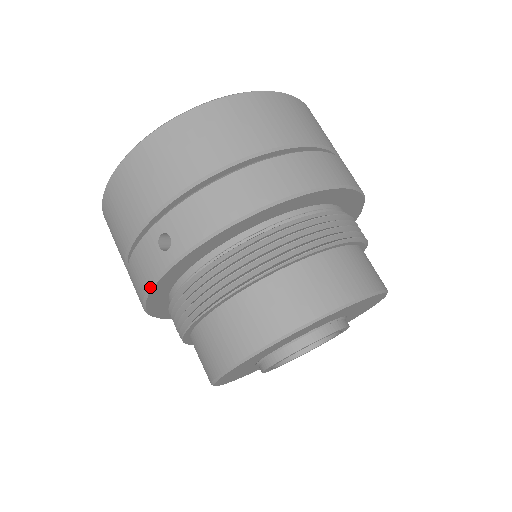
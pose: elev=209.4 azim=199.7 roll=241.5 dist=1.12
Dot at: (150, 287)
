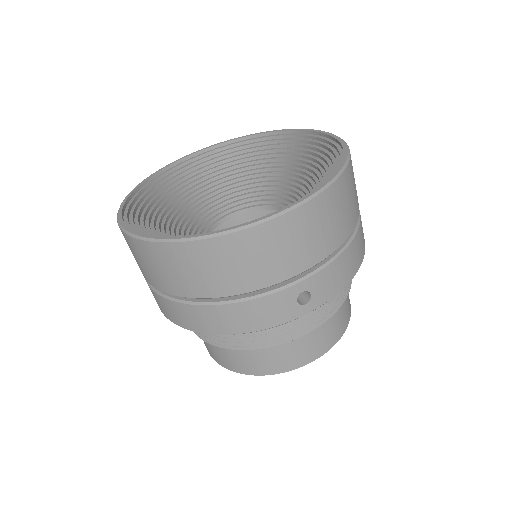
Dot at: occluded
